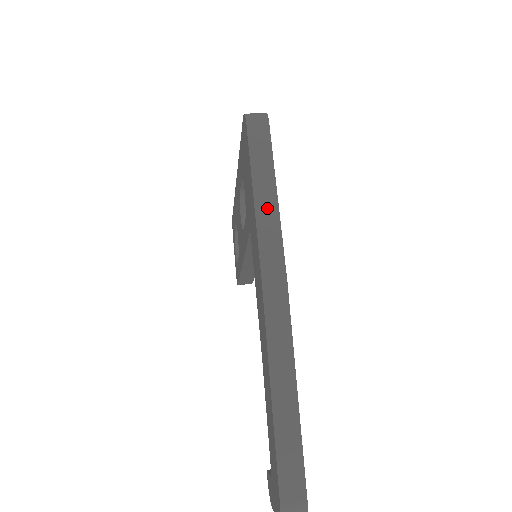
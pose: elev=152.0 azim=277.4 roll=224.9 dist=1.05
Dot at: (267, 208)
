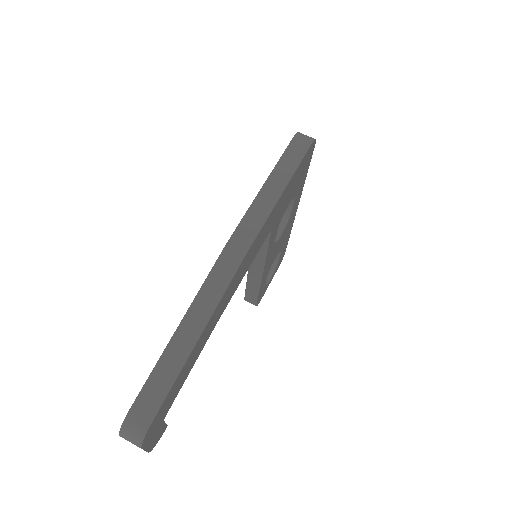
Dot at: (269, 196)
